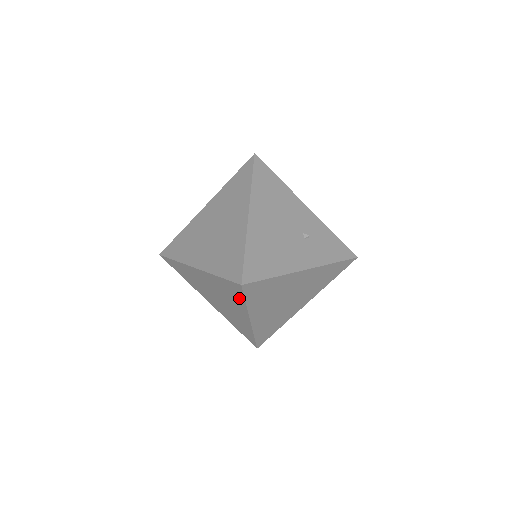
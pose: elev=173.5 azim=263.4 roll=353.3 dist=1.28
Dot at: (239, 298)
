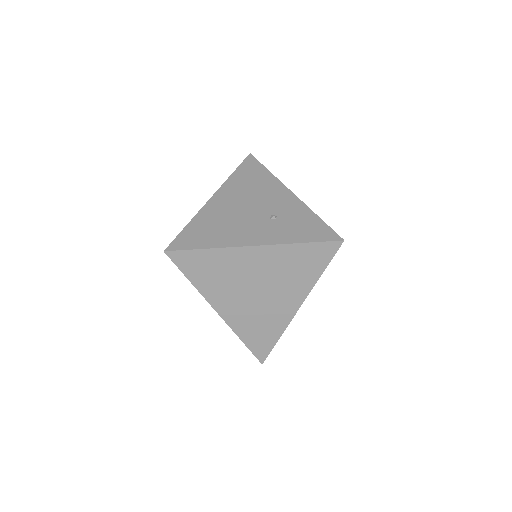
Dot at: occluded
